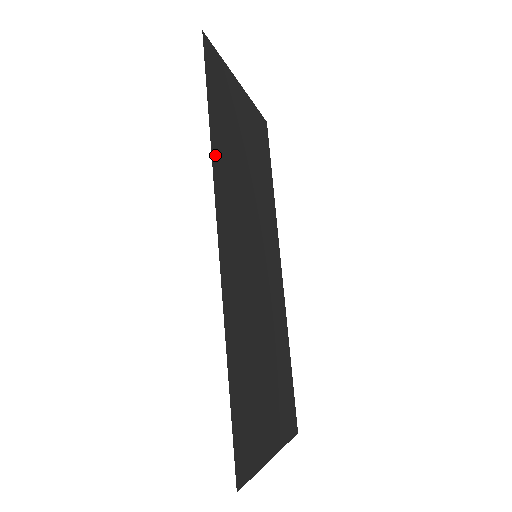
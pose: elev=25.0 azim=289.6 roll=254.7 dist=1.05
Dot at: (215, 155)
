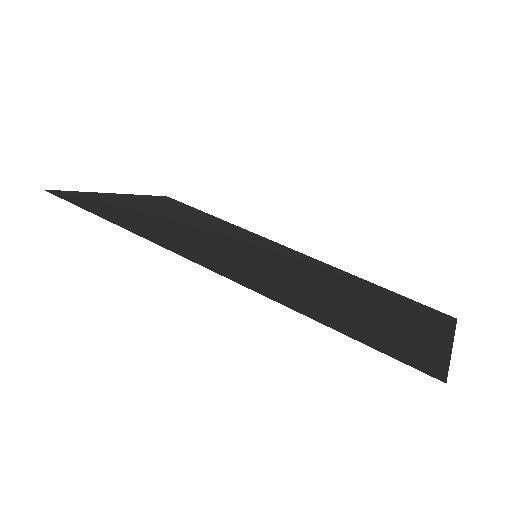
Dot at: (138, 232)
